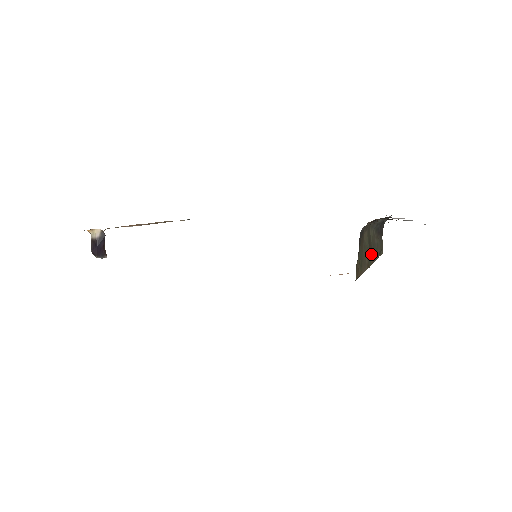
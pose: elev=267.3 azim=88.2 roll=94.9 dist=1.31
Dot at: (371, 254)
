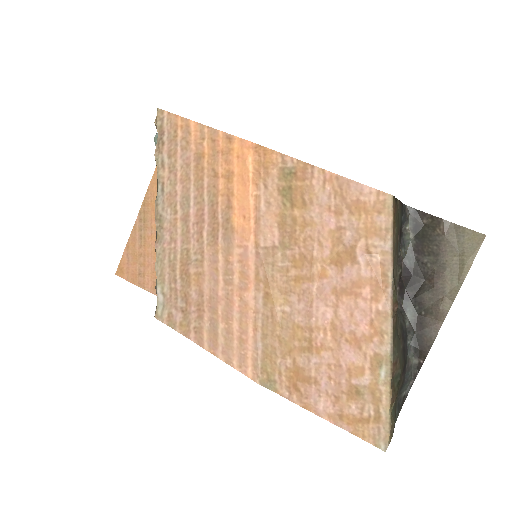
Dot at: occluded
